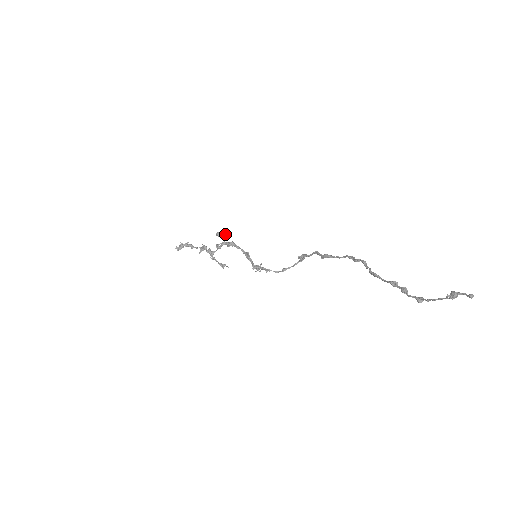
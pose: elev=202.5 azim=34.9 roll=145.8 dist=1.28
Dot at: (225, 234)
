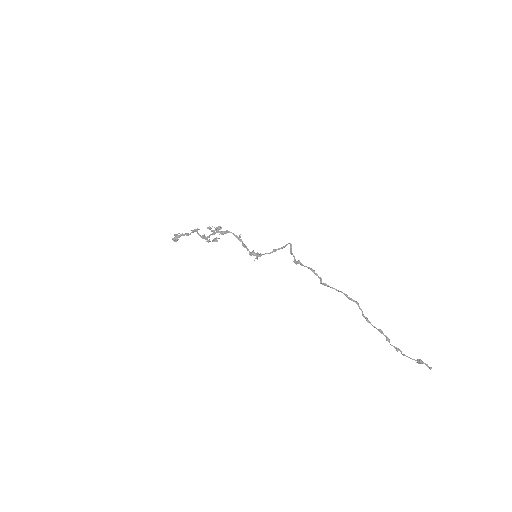
Dot at: occluded
